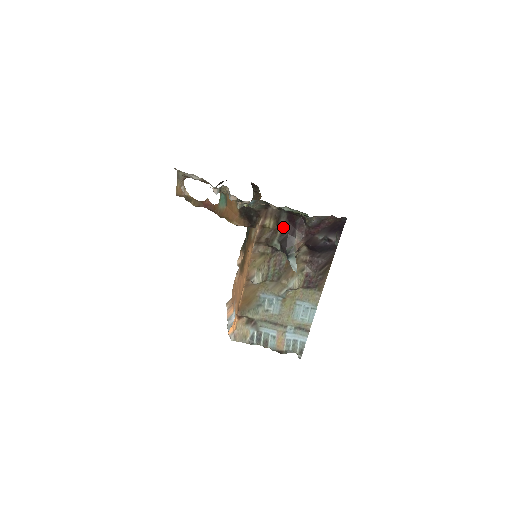
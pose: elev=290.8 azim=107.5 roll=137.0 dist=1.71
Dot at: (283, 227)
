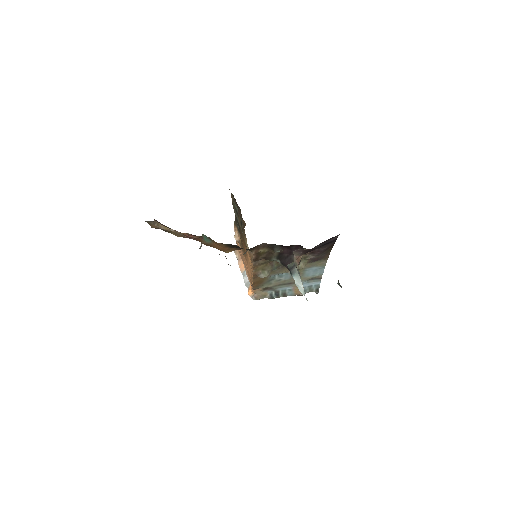
Dot at: occluded
